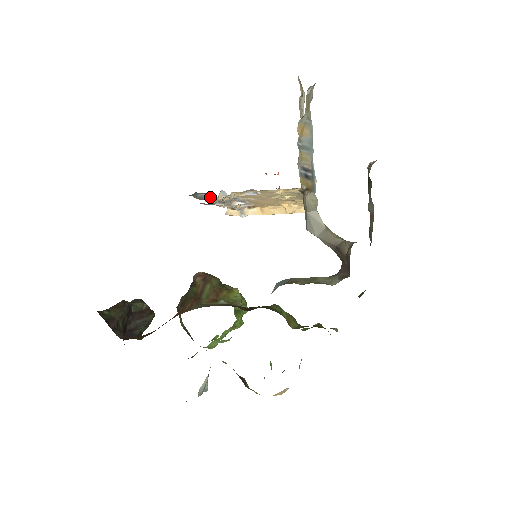
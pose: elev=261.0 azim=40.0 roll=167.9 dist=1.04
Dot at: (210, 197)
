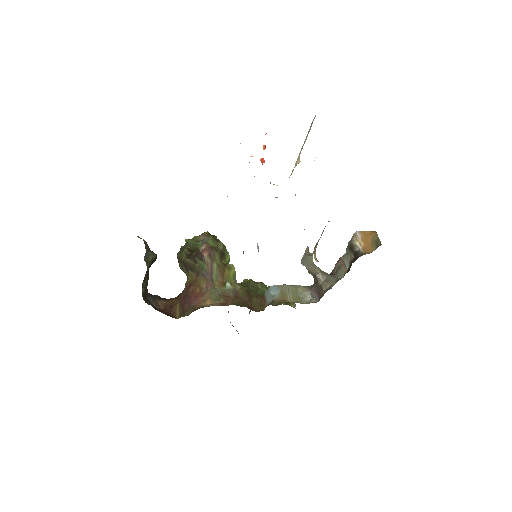
Dot at: occluded
